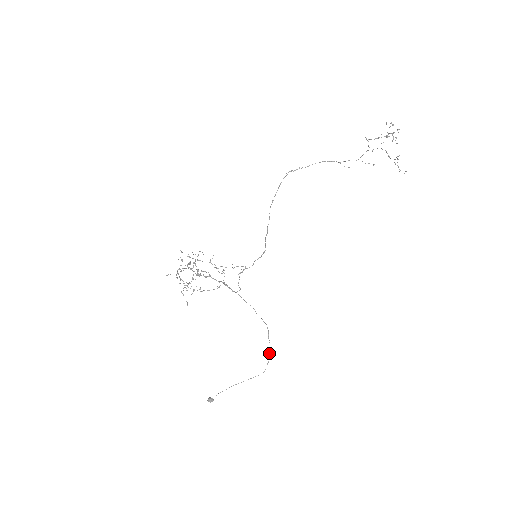
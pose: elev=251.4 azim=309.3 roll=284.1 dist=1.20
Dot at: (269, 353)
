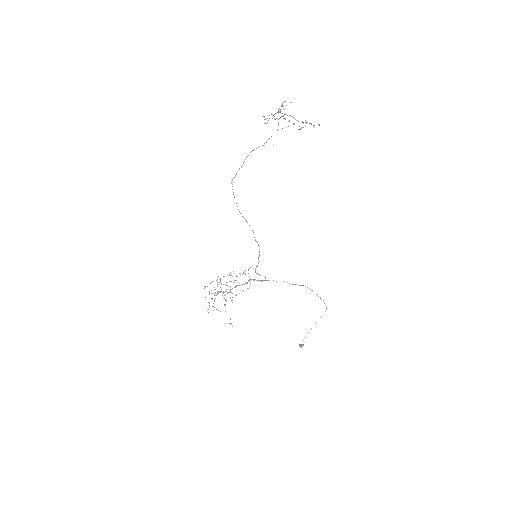
Dot at: (320, 298)
